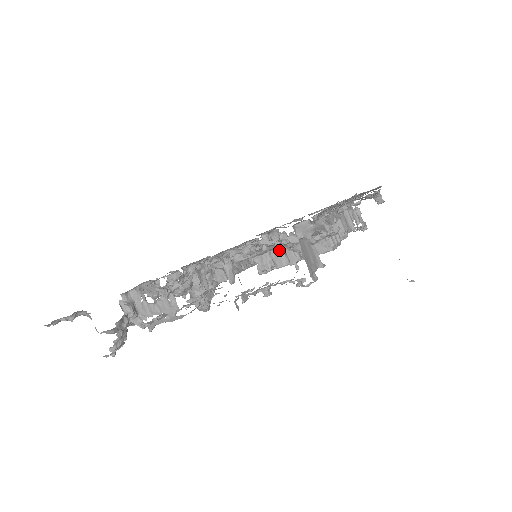
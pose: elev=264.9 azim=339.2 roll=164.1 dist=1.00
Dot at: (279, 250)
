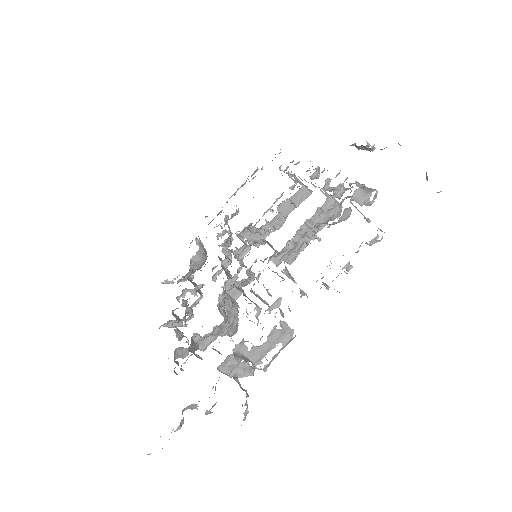
Dot at: (298, 234)
